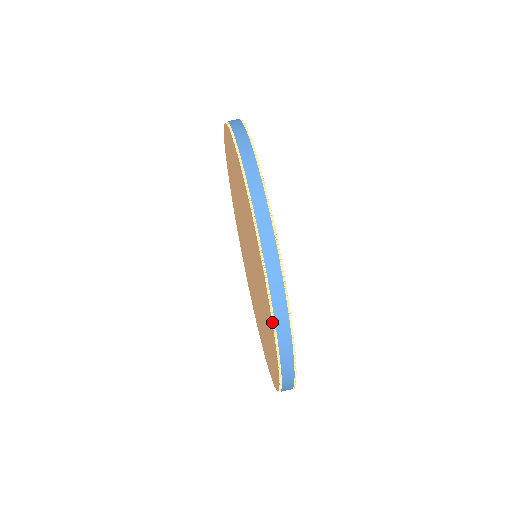
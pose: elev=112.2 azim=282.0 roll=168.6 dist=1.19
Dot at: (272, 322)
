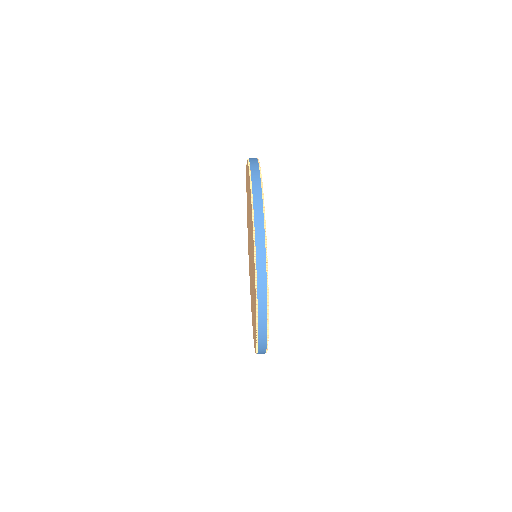
Dot at: (256, 345)
